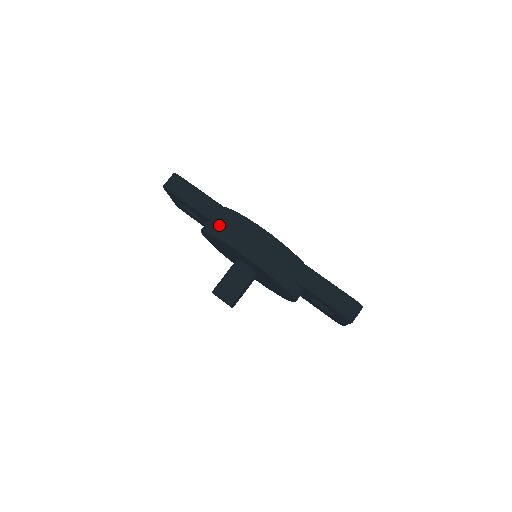
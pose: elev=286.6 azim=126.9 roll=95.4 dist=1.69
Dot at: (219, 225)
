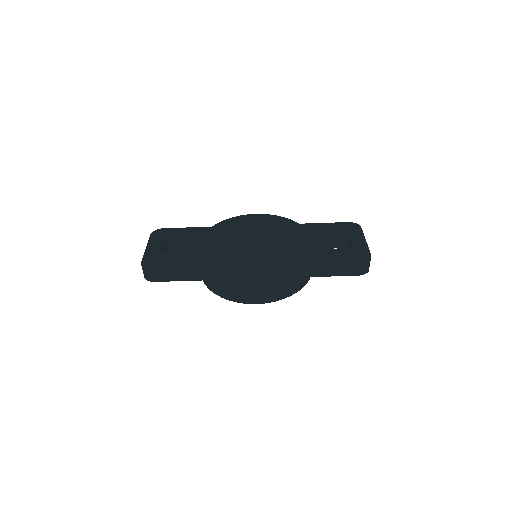
Dot at: (218, 289)
